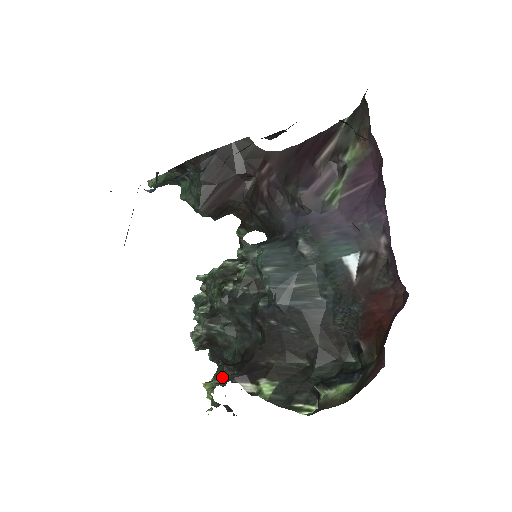
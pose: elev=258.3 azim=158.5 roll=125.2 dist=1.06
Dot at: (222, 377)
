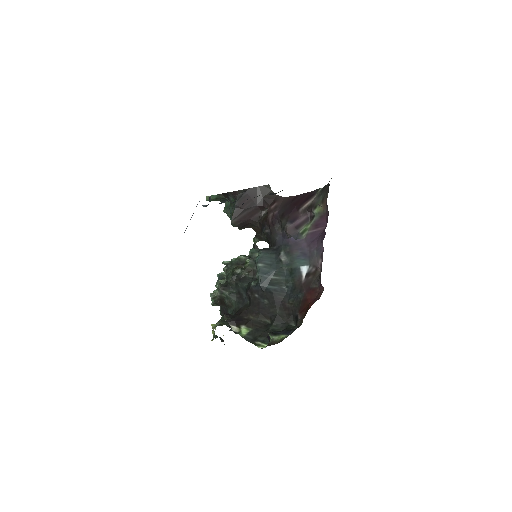
Dot at: (223, 322)
